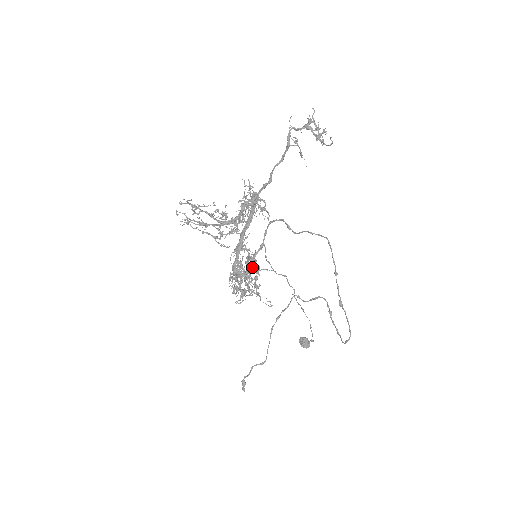
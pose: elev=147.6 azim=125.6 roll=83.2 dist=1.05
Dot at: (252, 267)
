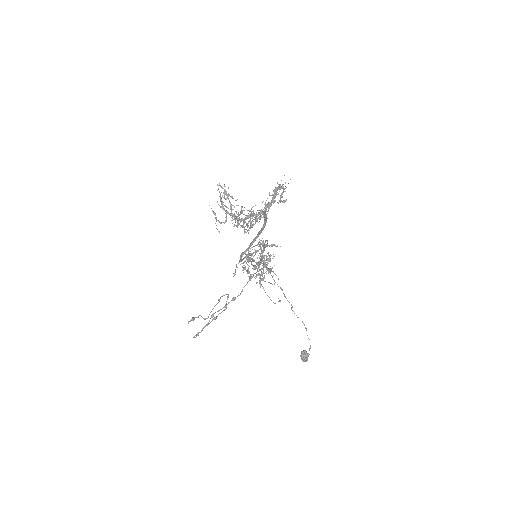
Dot at: (267, 264)
